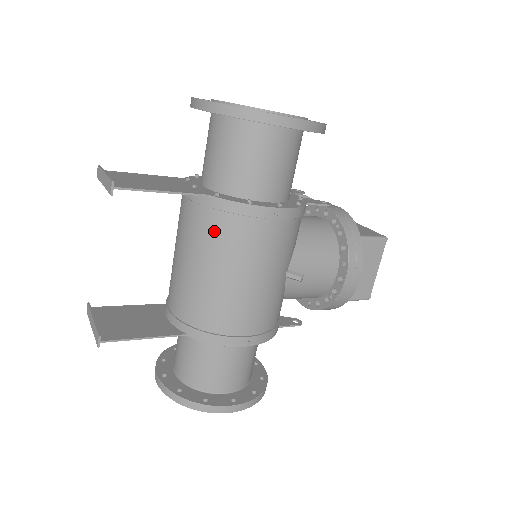
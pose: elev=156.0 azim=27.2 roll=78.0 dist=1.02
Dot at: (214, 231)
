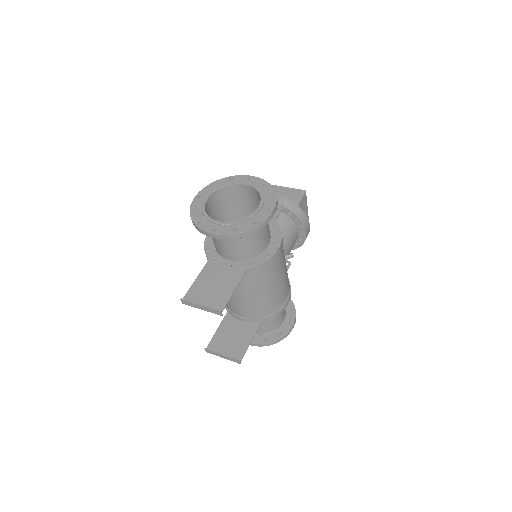
Dot at: (257, 279)
